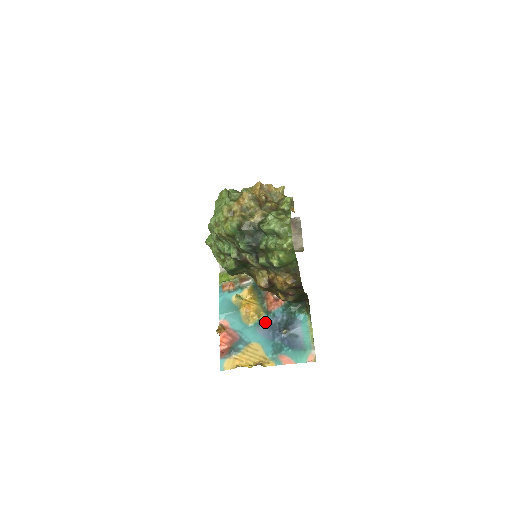
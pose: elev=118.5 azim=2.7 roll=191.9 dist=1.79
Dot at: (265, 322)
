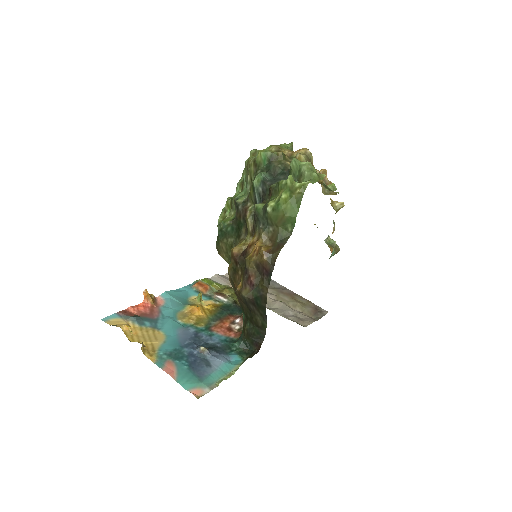
Dot at: (195, 331)
